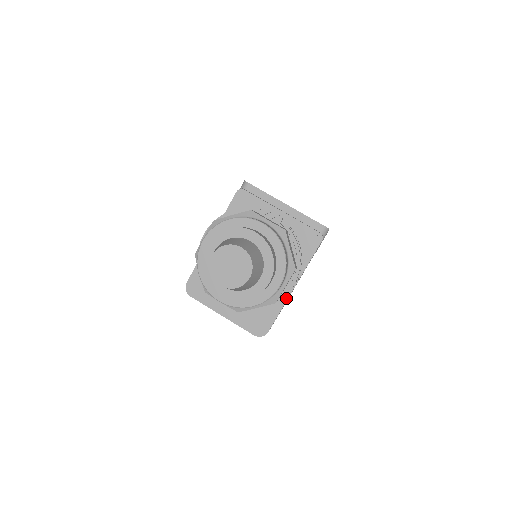
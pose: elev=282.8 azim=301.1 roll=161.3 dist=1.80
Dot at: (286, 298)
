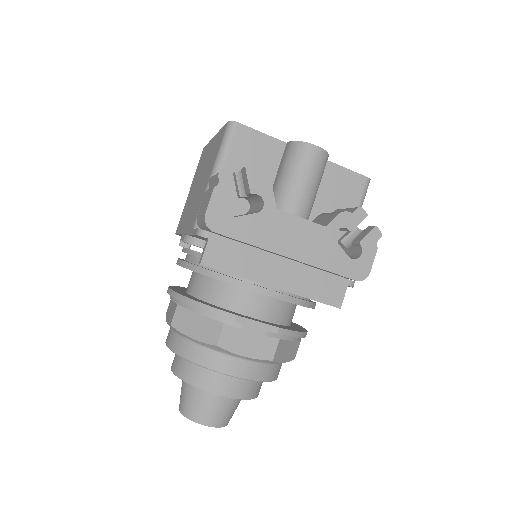
Dot at: occluded
